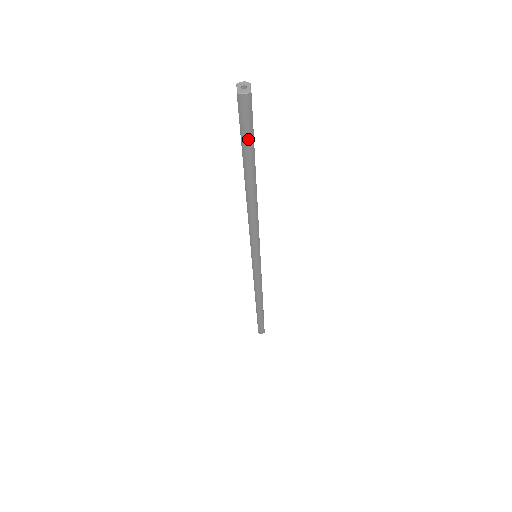
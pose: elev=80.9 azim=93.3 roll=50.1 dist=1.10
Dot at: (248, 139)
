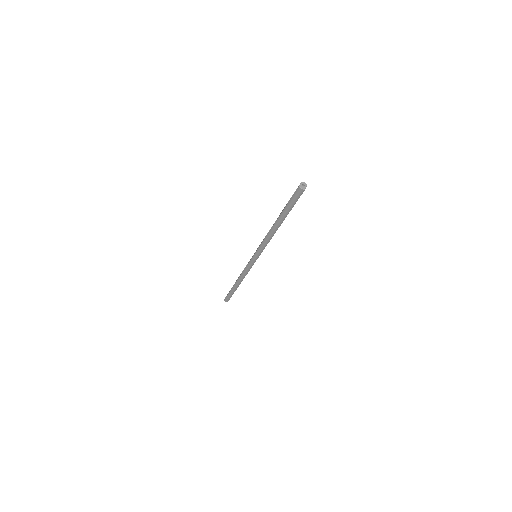
Dot at: (291, 205)
